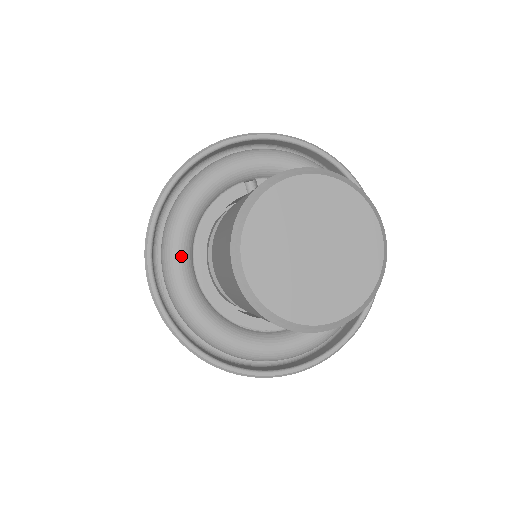
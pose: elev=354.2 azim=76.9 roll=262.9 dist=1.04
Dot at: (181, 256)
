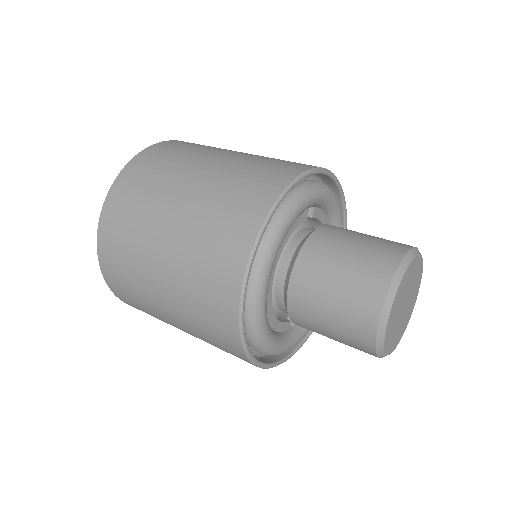
Dot at: (271, 271)
